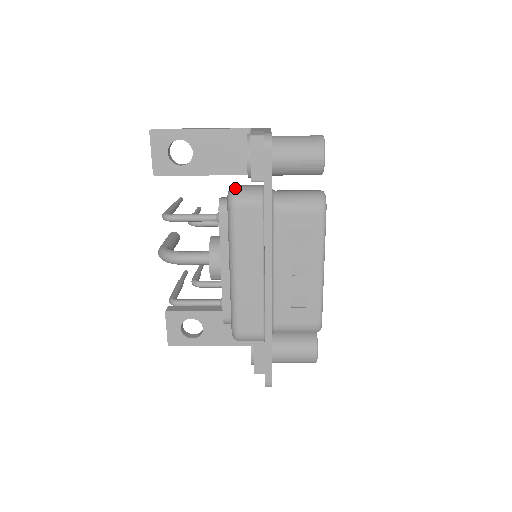
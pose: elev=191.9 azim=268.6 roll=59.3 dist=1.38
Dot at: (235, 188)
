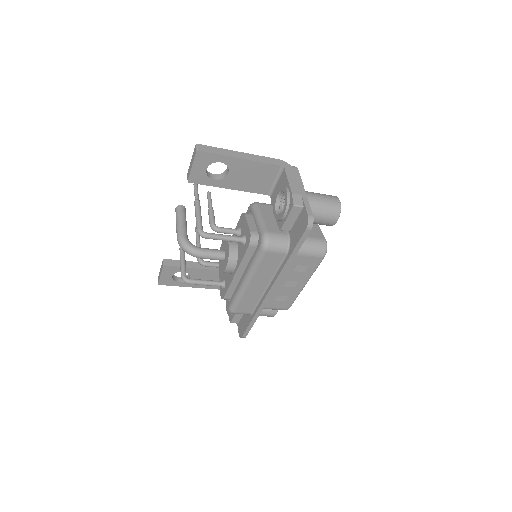
Dot at: (269, 237)
